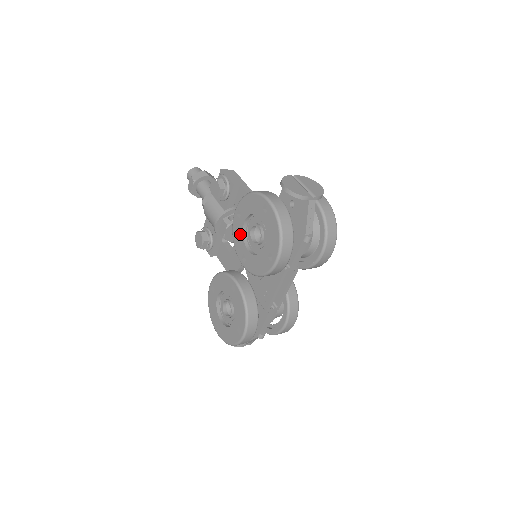
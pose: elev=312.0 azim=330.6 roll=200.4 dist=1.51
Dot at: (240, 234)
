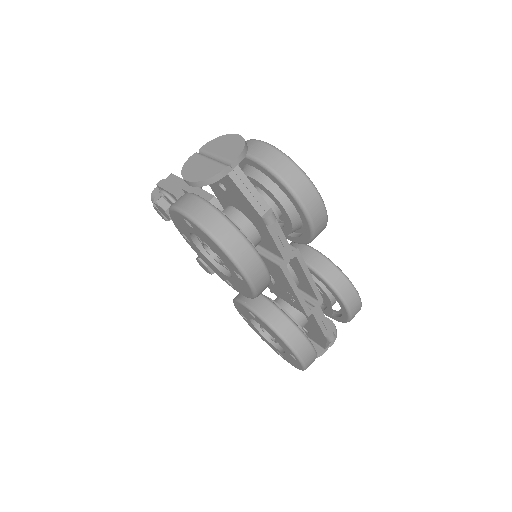
Dot at: (204, 258)
